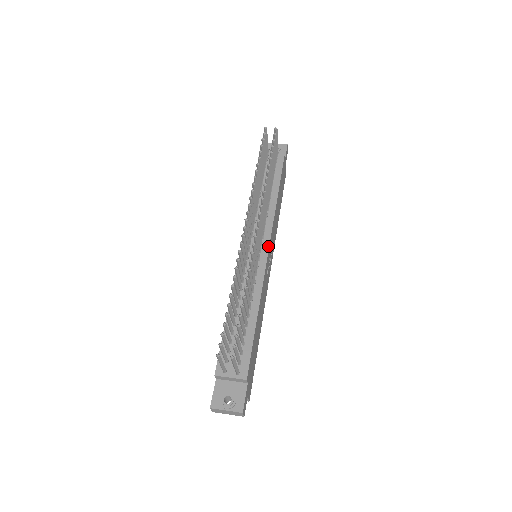
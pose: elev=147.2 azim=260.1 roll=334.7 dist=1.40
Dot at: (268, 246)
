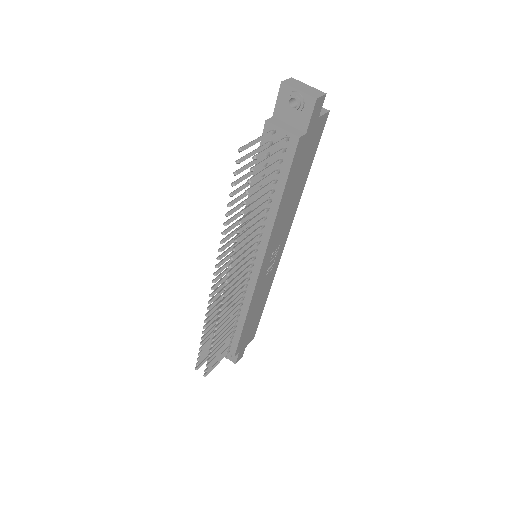
Dot at: (259, 269)
